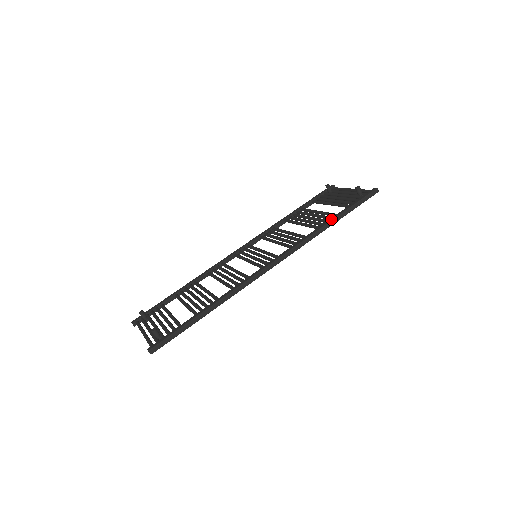
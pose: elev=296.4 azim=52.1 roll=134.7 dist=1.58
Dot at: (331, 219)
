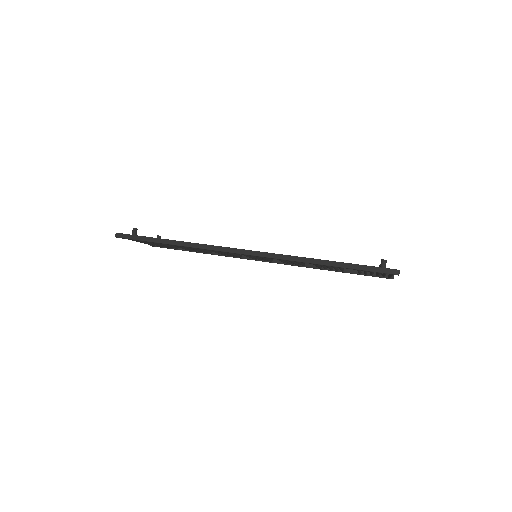
Dot at: (327, 260)
